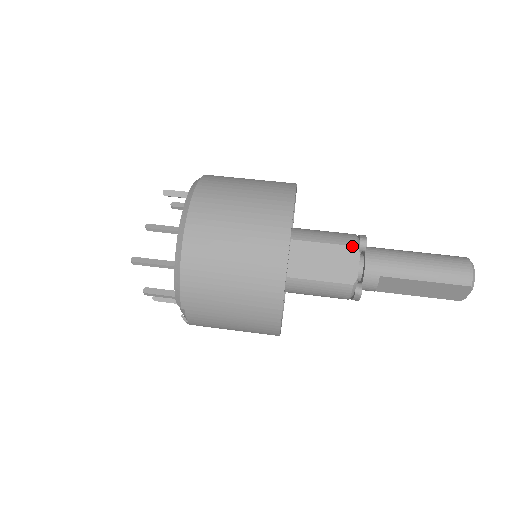
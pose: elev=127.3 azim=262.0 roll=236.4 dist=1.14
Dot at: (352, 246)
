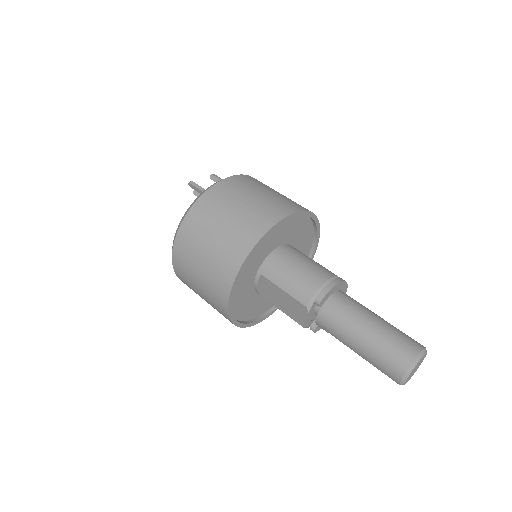
Dot at: (302, 304)
